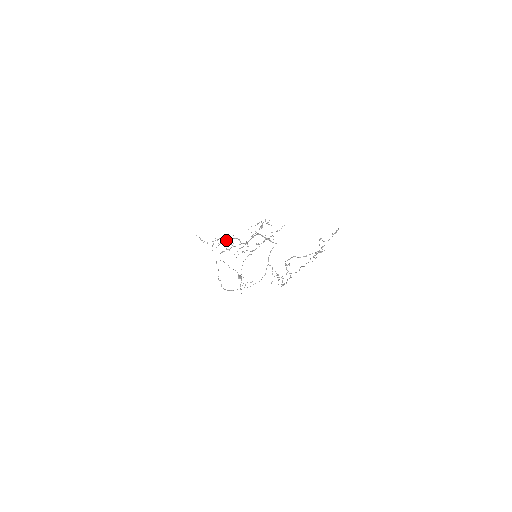
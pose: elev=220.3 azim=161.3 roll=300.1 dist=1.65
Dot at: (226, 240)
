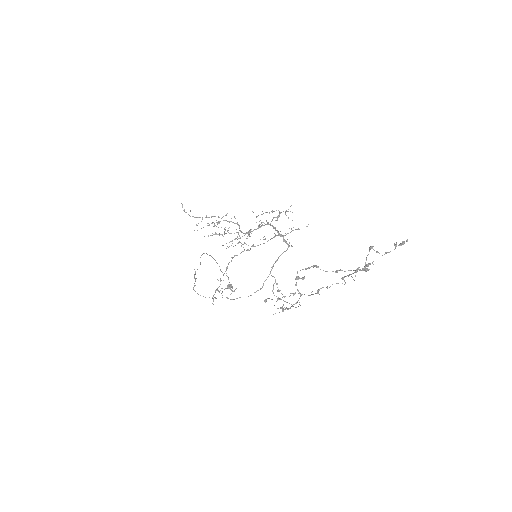
Dot at: (220, 221)
